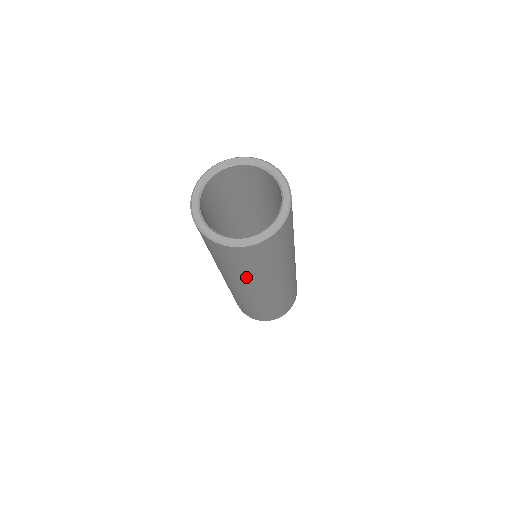
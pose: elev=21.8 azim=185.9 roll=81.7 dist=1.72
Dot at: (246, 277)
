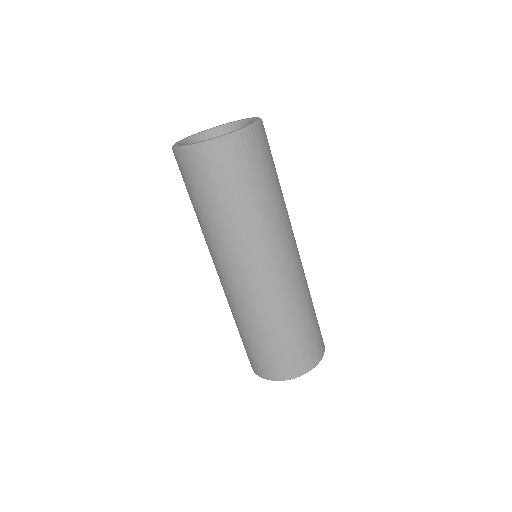
Dot at: (203, 227)
